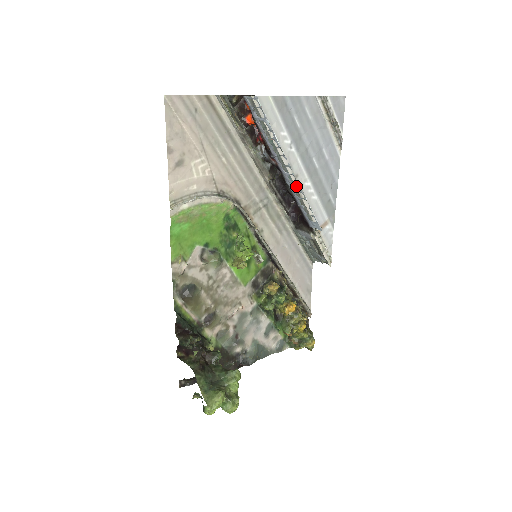
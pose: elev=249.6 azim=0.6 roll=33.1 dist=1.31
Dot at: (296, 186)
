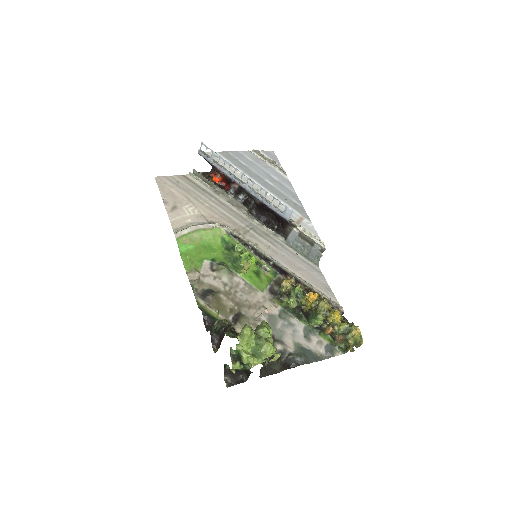
Dot at: (260, 196)
